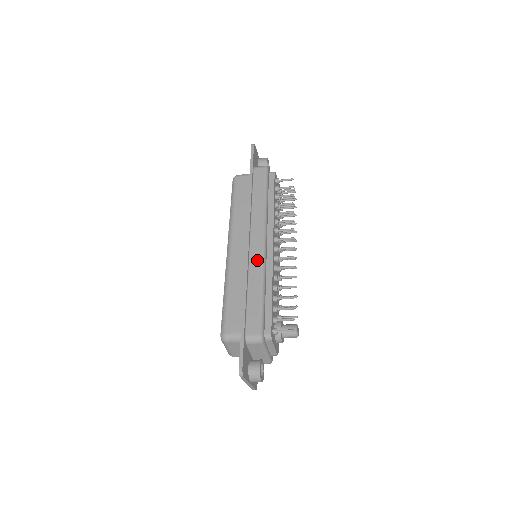
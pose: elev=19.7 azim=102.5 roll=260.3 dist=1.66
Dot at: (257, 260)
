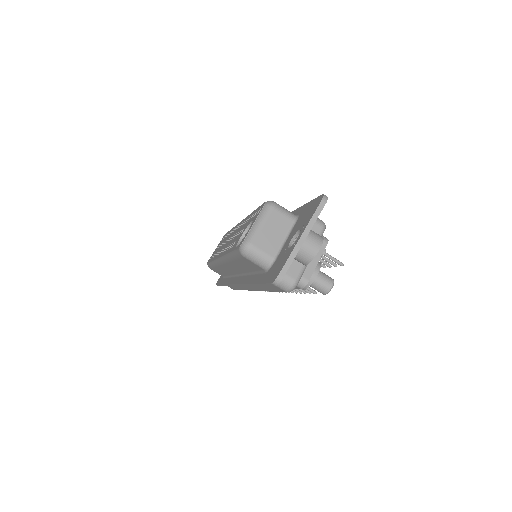
Dot at: occluded
